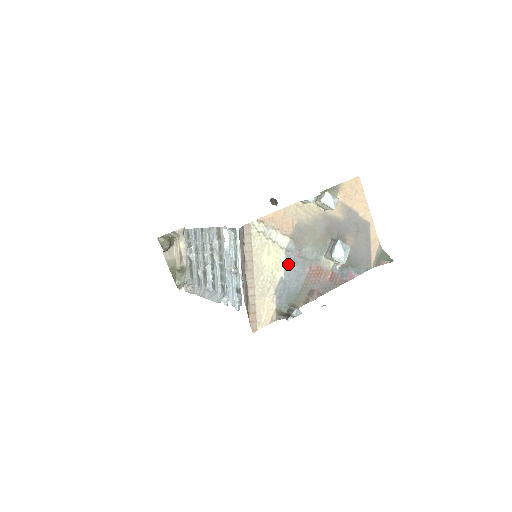
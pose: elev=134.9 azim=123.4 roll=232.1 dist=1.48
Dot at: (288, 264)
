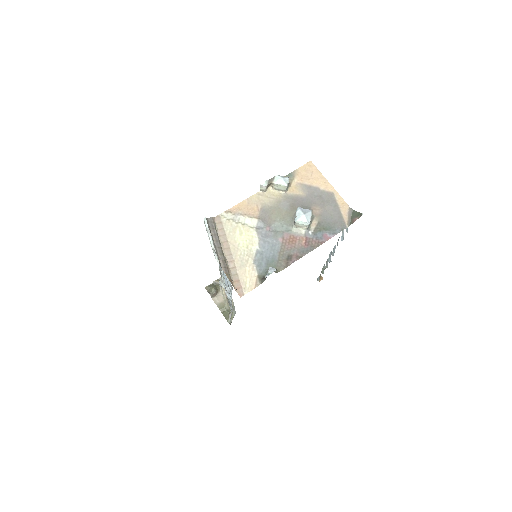
Dot at: (261, 239)
